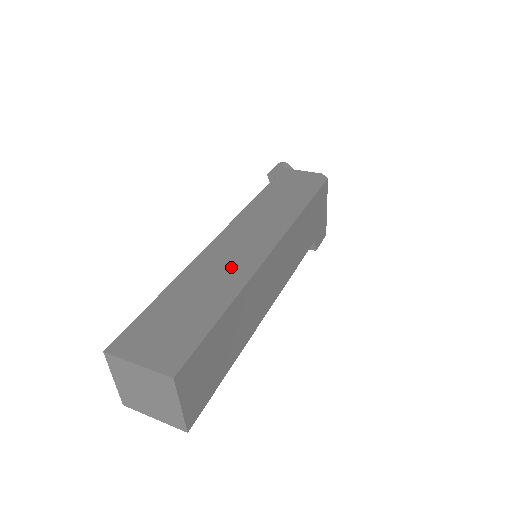
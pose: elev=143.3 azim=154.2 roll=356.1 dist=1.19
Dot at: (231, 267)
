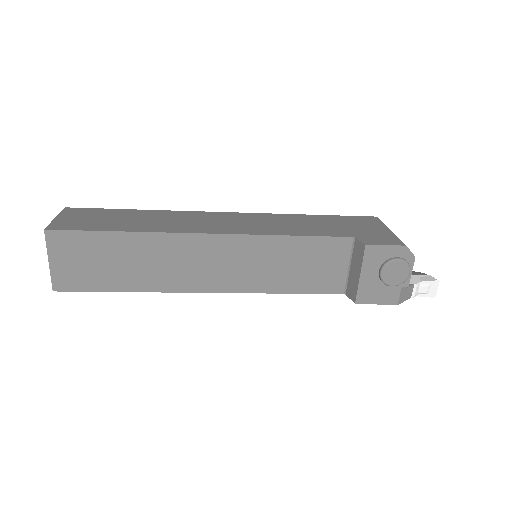
Dot at: occluded
